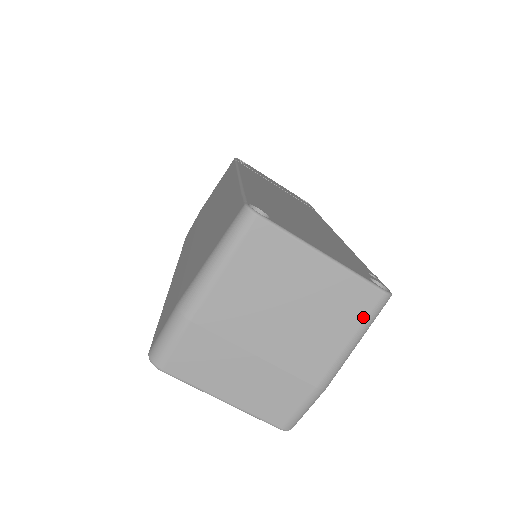
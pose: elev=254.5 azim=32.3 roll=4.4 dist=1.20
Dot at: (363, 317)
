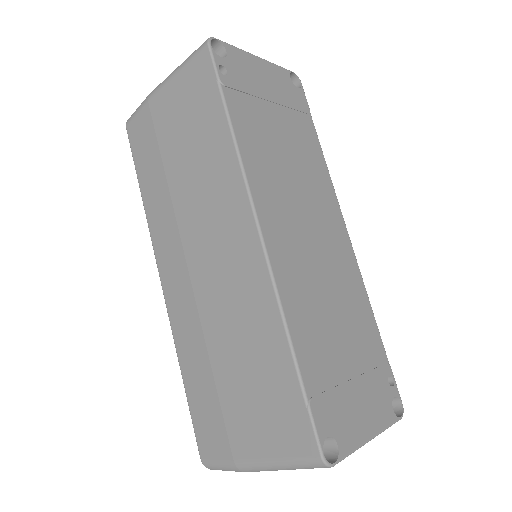
Dot at: occluded
